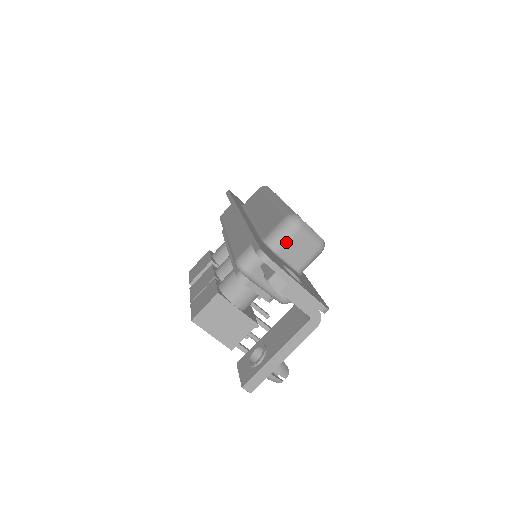
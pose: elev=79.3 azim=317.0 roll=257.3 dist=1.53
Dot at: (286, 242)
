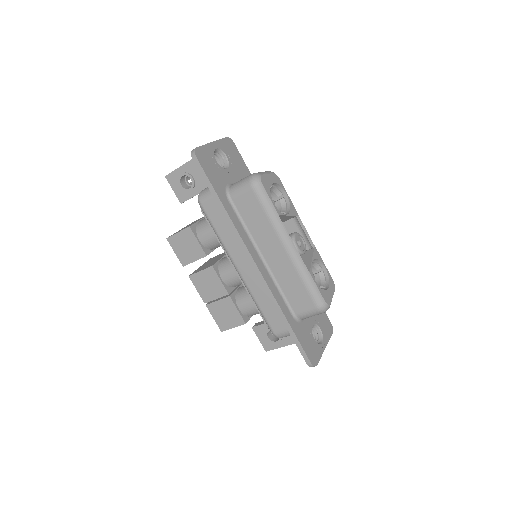
Dot at: occluded
